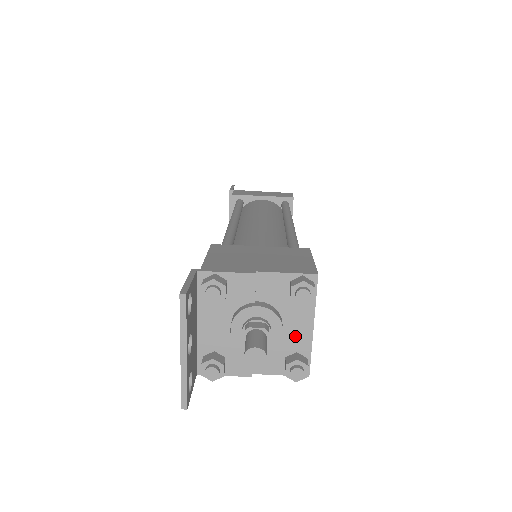
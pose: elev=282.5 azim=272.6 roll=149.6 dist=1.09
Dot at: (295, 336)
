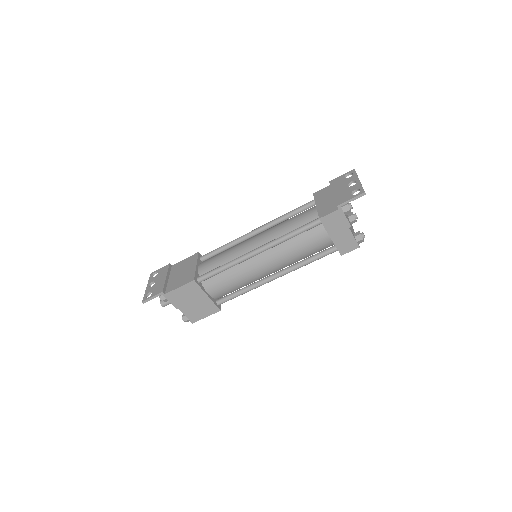
Dot at: occluded
